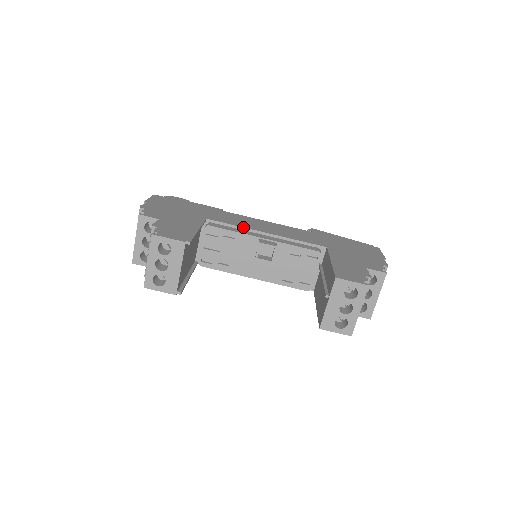
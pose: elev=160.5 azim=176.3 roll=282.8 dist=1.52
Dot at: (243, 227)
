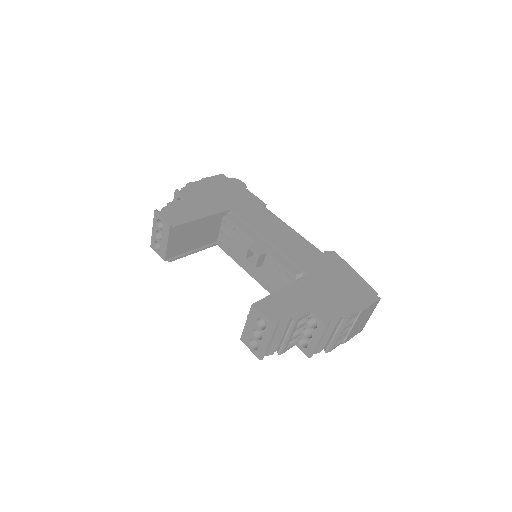
Dot at: (252, 227)
